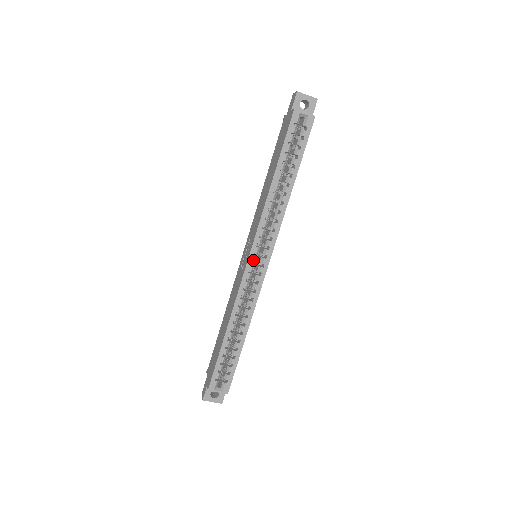
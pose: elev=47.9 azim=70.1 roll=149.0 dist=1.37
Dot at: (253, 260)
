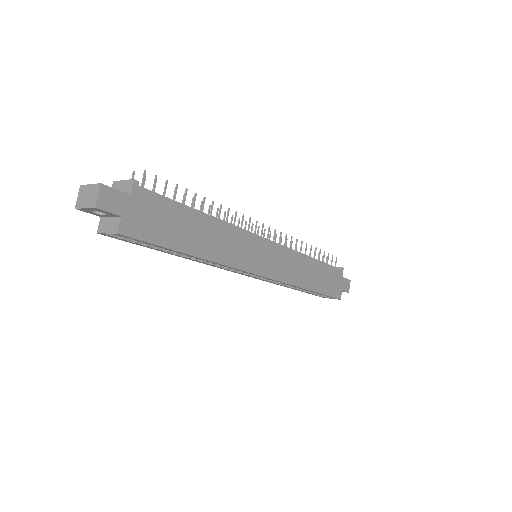
Dot at: (249, 276)
